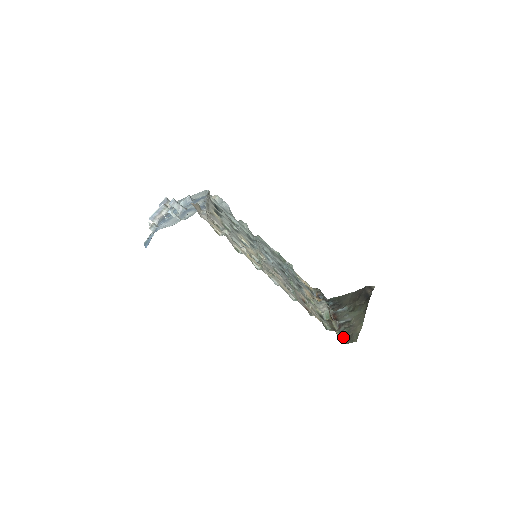
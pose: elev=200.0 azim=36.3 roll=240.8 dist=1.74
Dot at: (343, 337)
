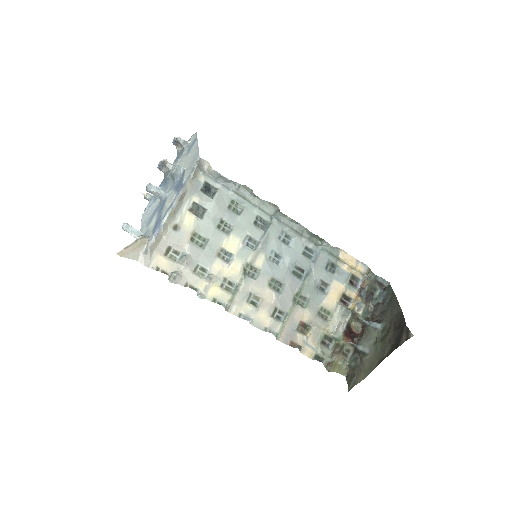
Dot at: (348, 368)
